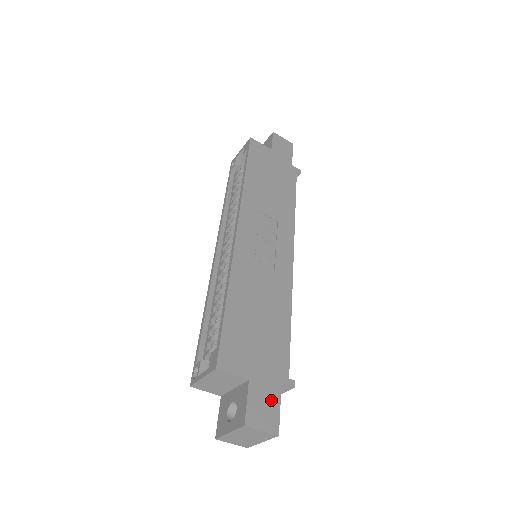
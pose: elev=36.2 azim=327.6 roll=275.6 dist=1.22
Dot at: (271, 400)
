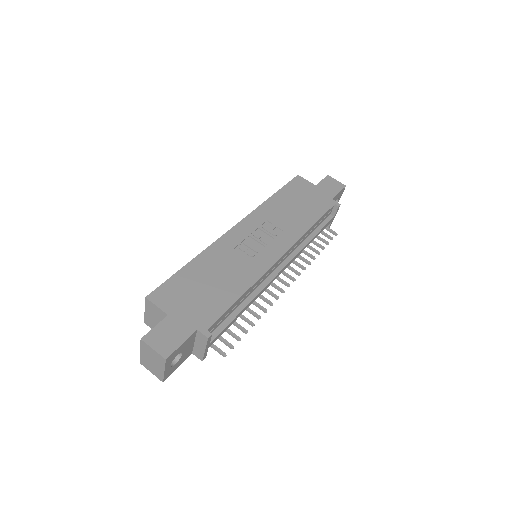
Dot at: (178, 335)
